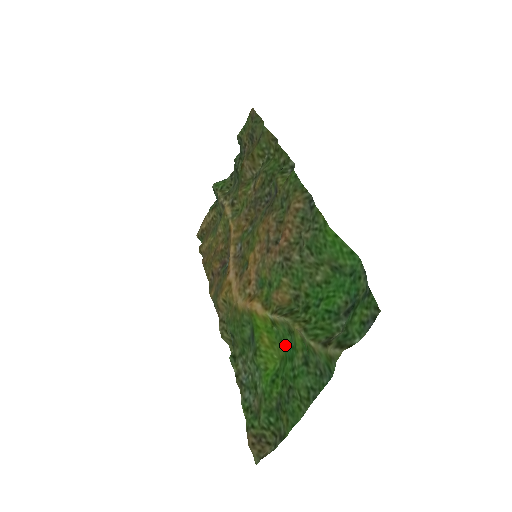
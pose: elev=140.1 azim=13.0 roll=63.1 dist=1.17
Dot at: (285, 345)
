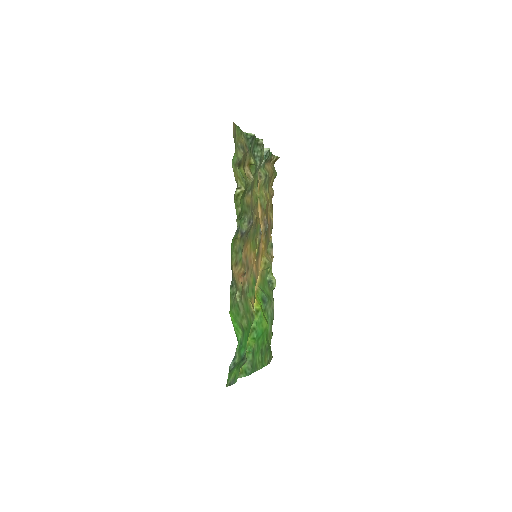
Dot at: (261, 327)
